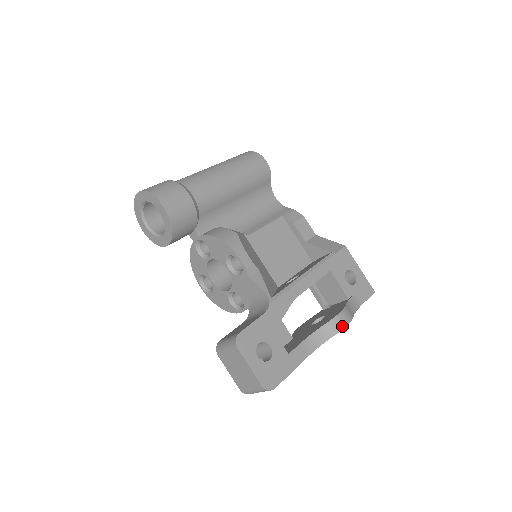
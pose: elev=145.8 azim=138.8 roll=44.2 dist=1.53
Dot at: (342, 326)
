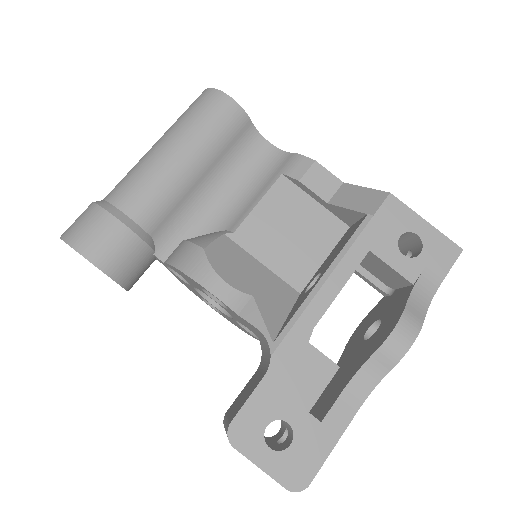
Dot at: (403, 349)
